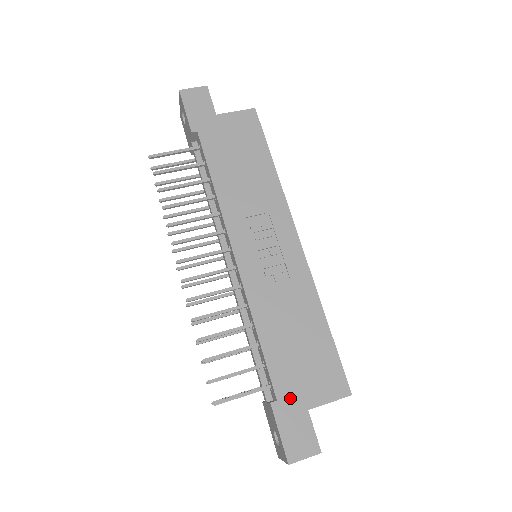
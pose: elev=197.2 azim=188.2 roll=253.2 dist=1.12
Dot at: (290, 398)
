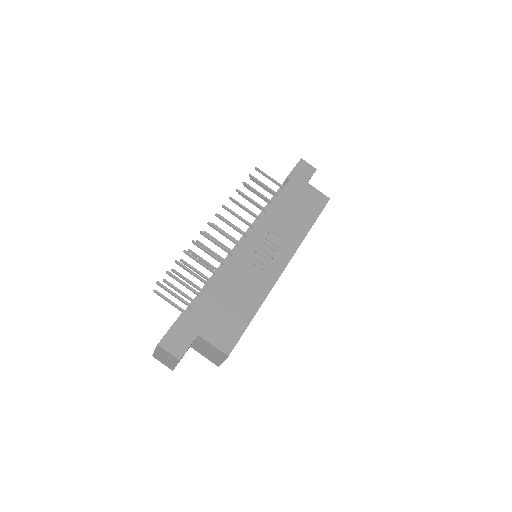
Dot at: (196, 319)
